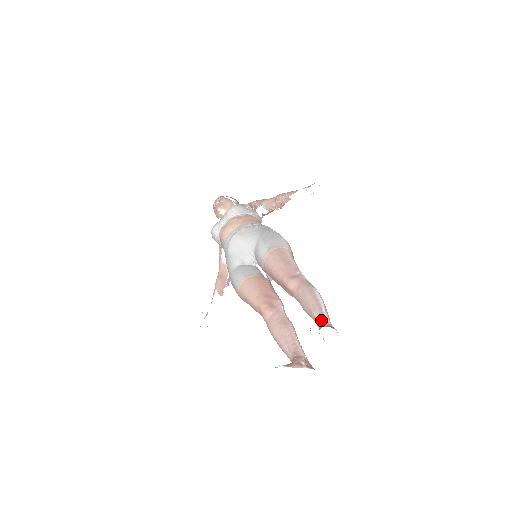
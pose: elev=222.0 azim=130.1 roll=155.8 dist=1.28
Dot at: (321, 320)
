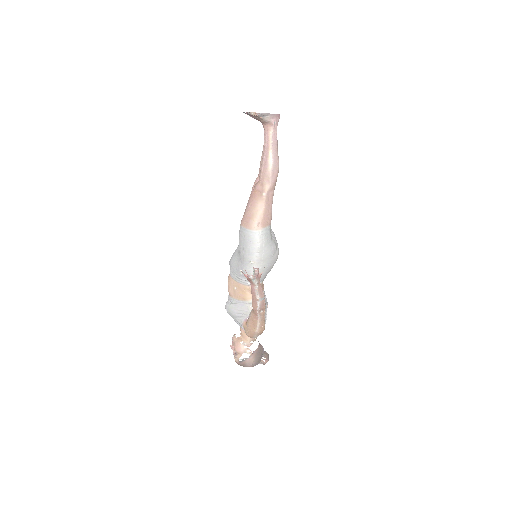
Dot at: (264, 132)
